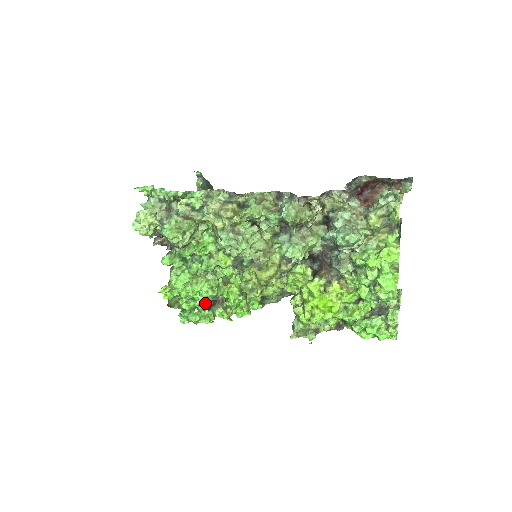
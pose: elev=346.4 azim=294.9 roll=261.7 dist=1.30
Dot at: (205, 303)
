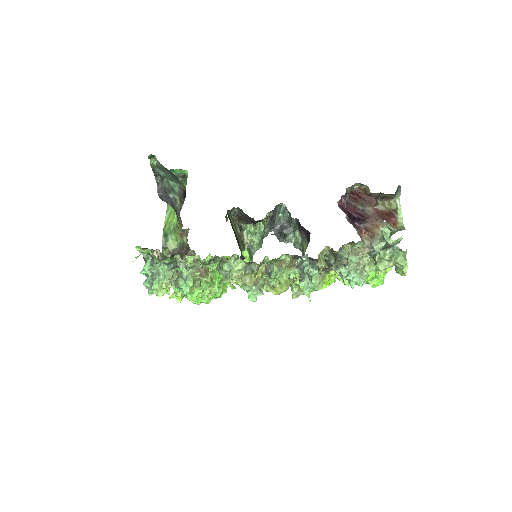
Dot at: occluded
